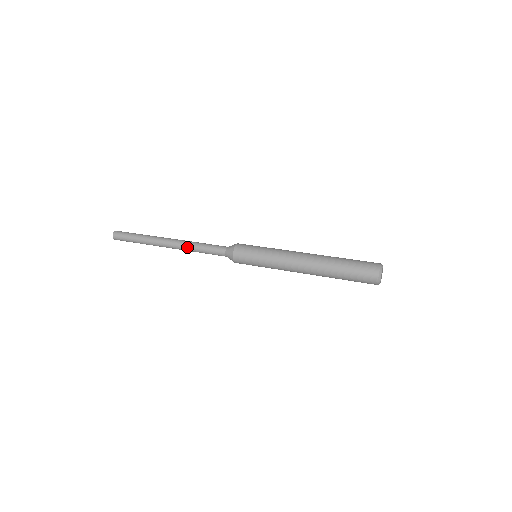
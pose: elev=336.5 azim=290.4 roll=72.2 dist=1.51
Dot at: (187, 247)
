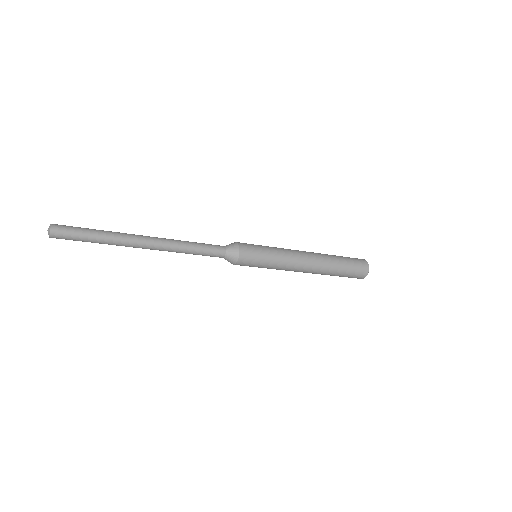
Dot at: (176, 245)
